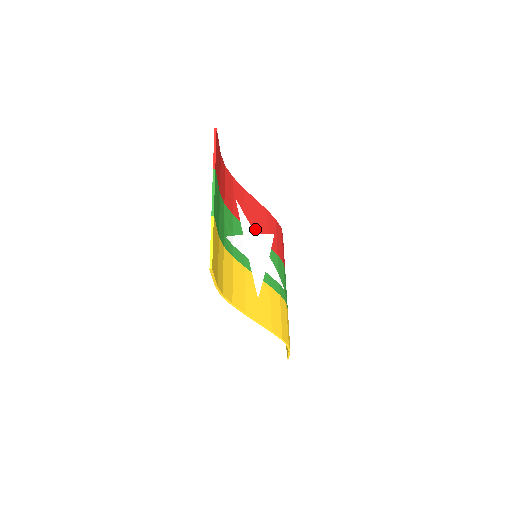
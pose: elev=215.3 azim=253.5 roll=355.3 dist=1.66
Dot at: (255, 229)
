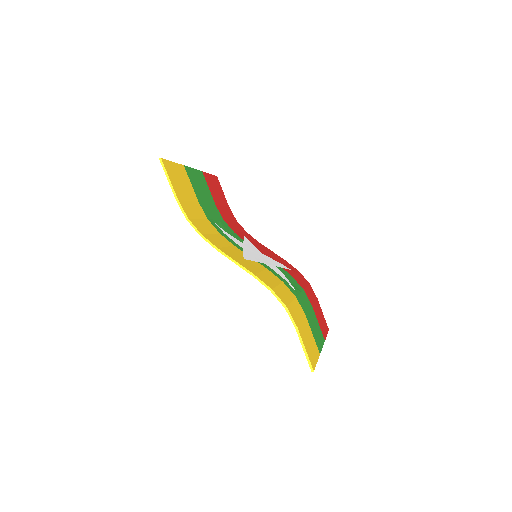
Dot at: (263, 253)
